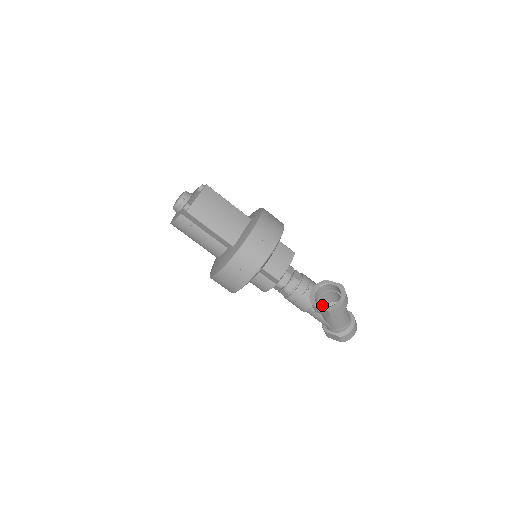
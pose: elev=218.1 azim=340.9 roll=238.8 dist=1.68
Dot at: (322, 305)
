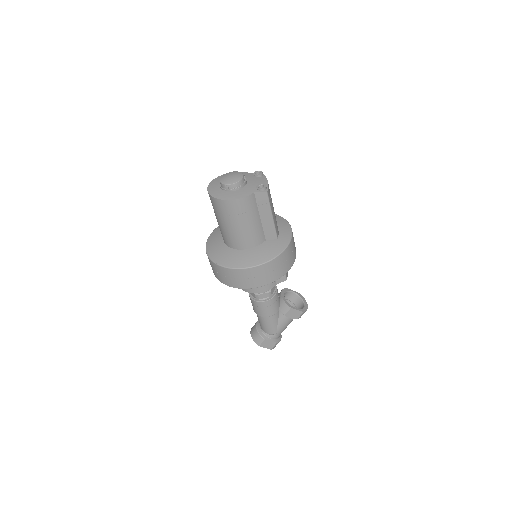
Dot at: occluded
